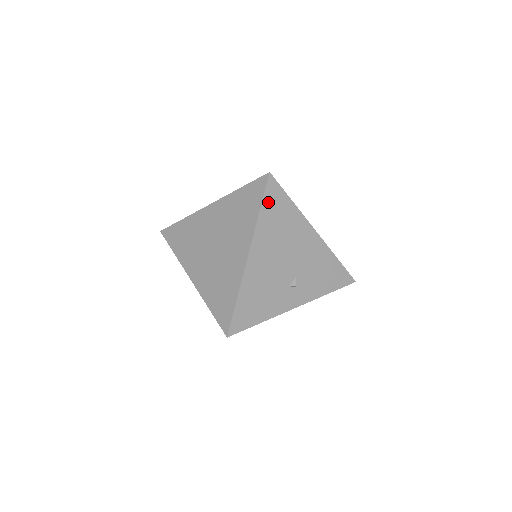
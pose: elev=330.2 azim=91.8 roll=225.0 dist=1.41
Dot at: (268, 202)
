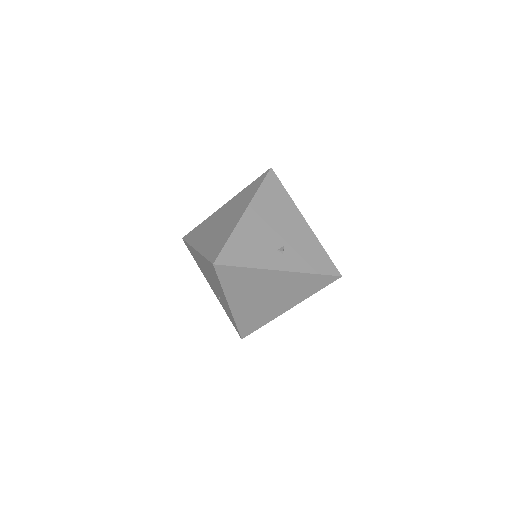
Dot at: (267, 185)
